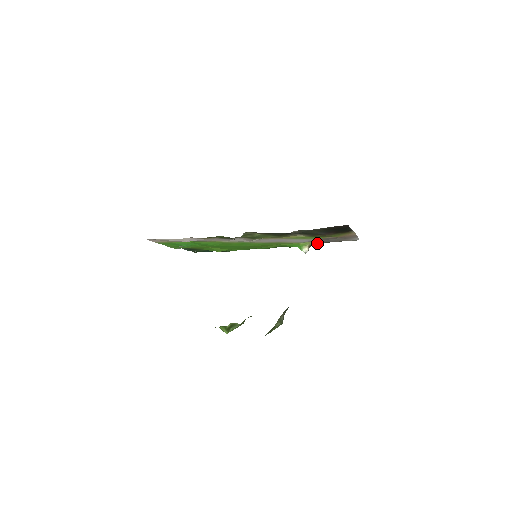
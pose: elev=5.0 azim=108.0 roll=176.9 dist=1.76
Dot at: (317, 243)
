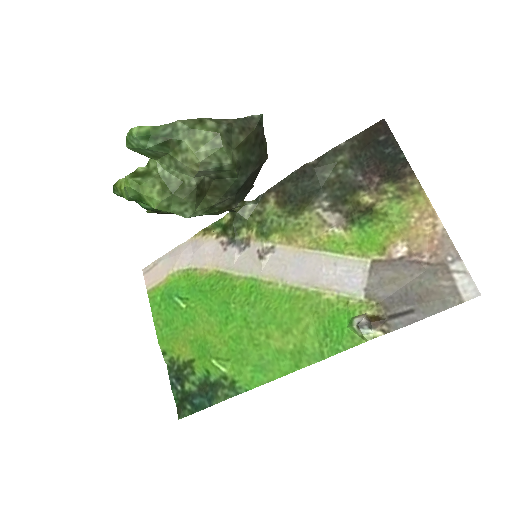
Dot at: (390, 325)
